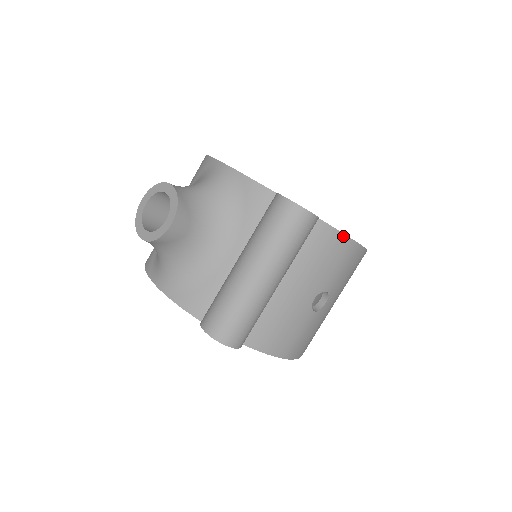
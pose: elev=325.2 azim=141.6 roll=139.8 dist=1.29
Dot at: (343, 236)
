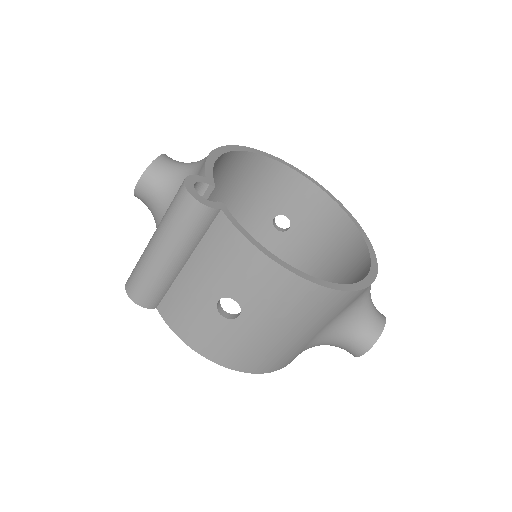
Dot at: (247, 241)
